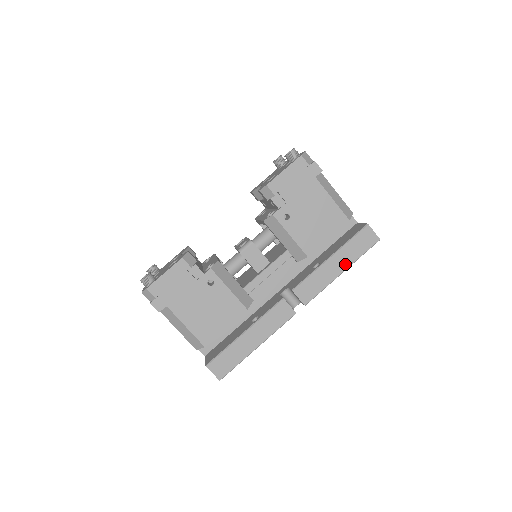
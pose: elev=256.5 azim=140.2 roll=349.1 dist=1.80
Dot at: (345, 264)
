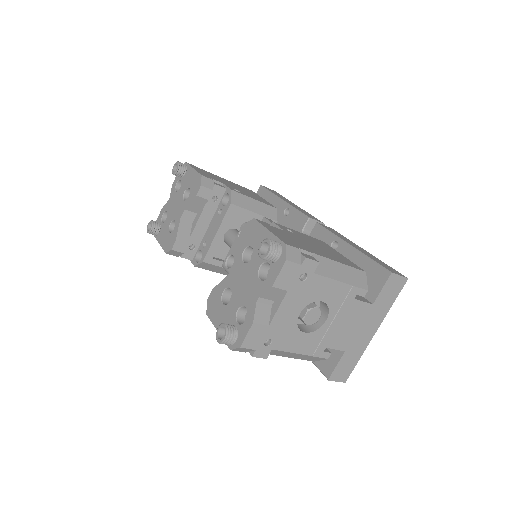
Dot at: occluded
